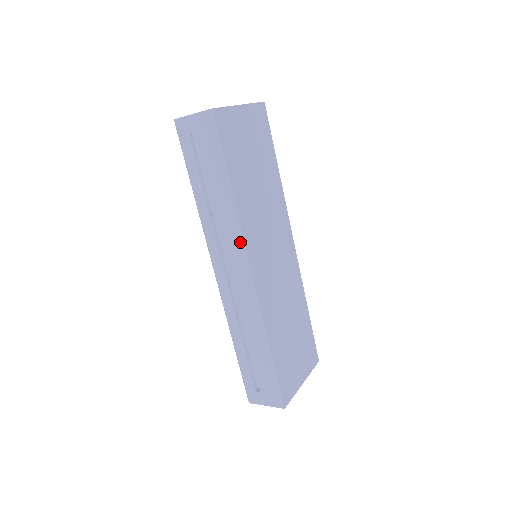
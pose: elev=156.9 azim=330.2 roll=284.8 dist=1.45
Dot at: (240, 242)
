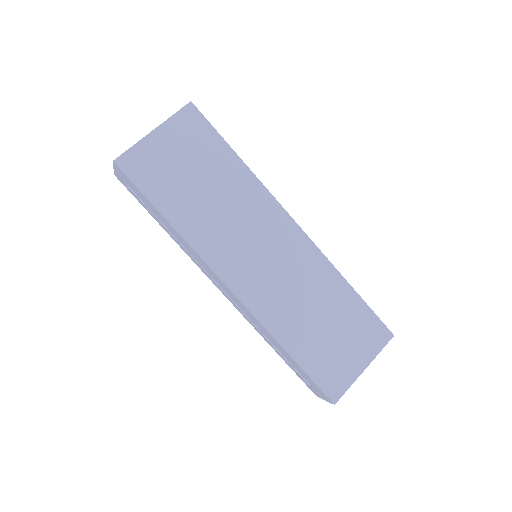
Dot at: (204, 263)
